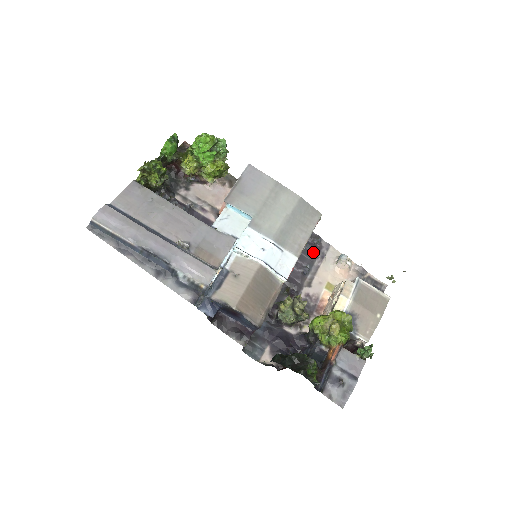
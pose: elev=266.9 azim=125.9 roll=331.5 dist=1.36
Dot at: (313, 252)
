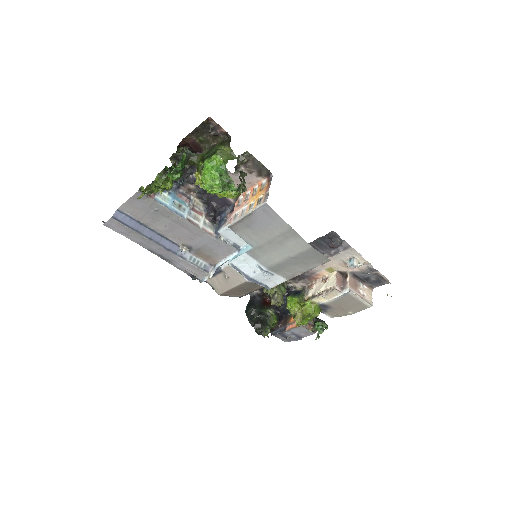
Dot at: (328, 247)
